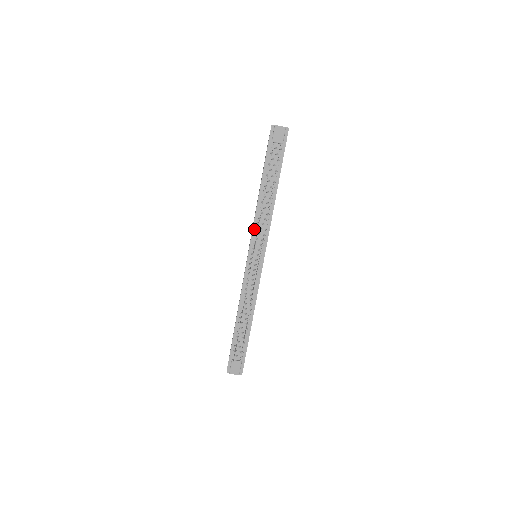
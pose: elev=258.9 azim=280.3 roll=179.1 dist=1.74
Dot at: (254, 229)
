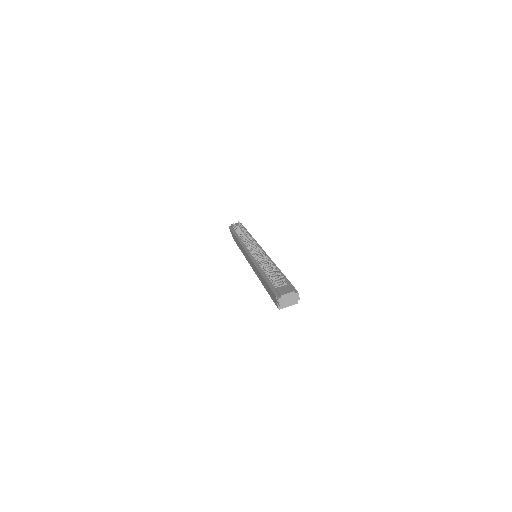
Dot at: (243, 246)
